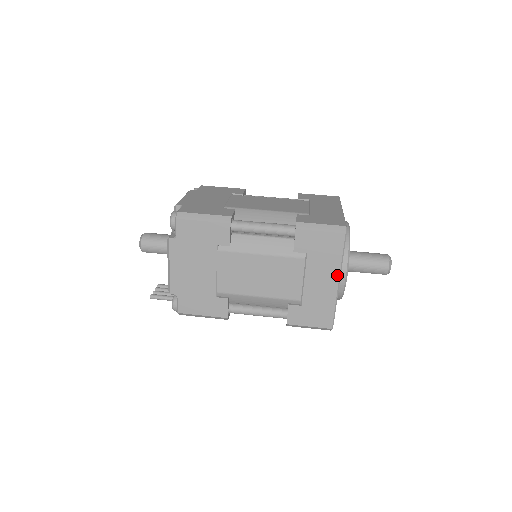
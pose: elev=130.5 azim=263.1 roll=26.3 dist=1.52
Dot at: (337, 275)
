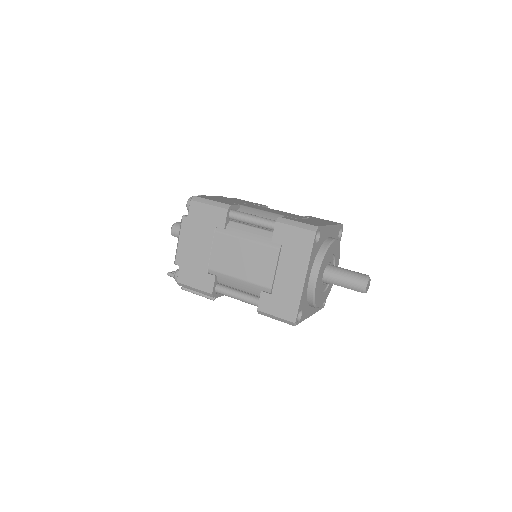
Dot at: (304, 270)
